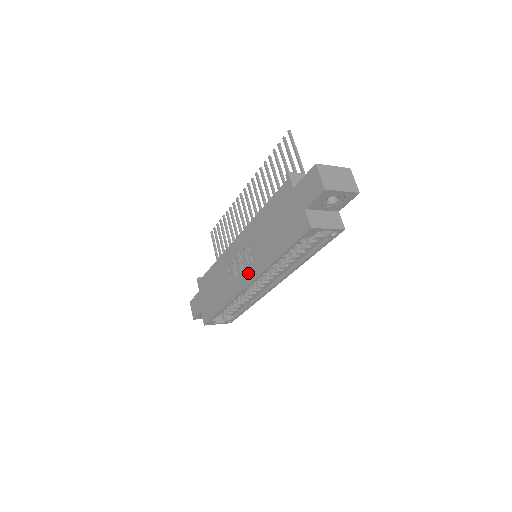
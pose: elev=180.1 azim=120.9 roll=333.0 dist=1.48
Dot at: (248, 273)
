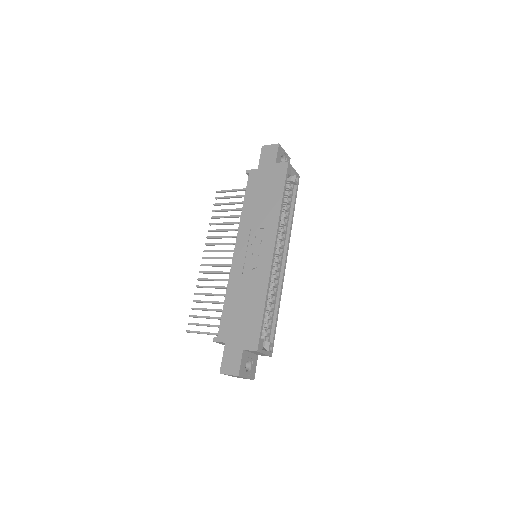
Dot at: (267, 243)
